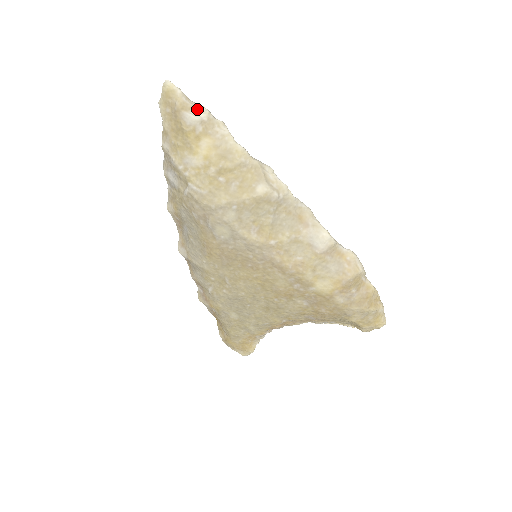
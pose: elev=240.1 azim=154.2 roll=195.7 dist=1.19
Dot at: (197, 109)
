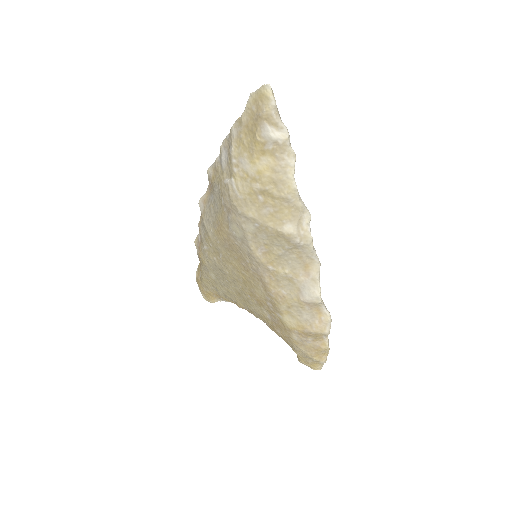
Dot at: (279, 128)
